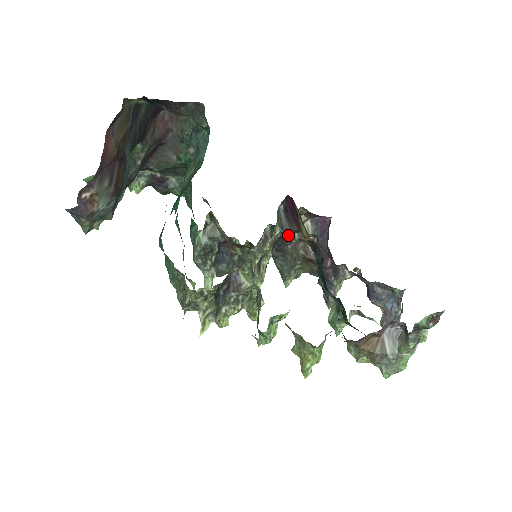
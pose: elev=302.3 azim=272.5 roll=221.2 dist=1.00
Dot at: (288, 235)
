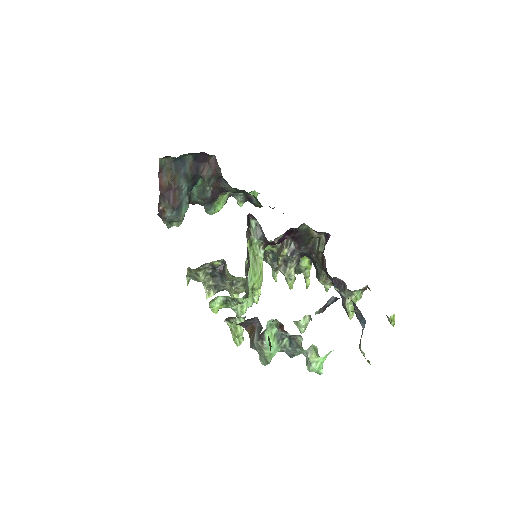
Dot at: (311, 246)
